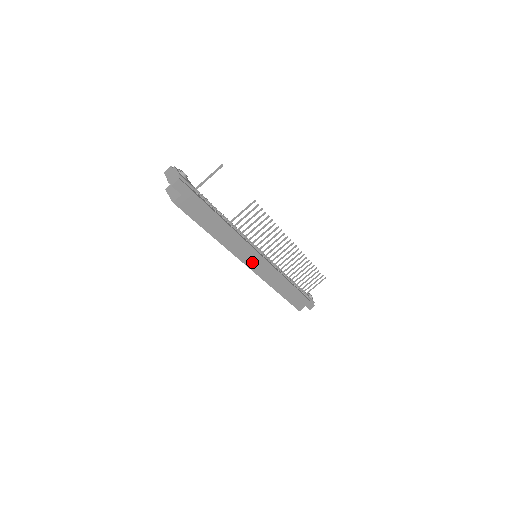
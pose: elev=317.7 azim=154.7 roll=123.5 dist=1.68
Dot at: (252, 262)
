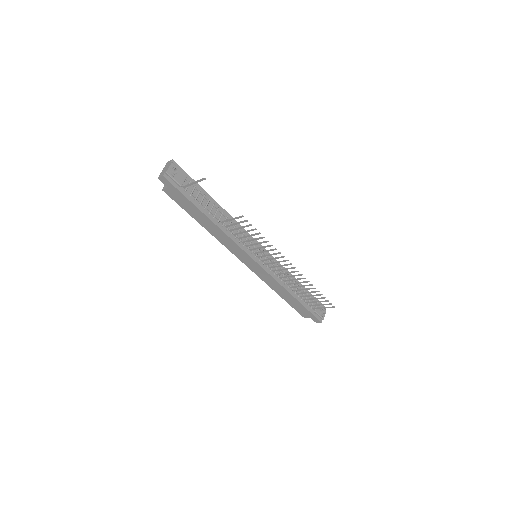
Dot at: (245, 260)
